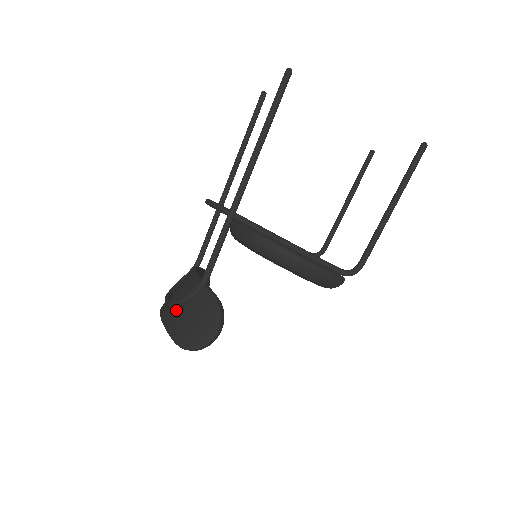
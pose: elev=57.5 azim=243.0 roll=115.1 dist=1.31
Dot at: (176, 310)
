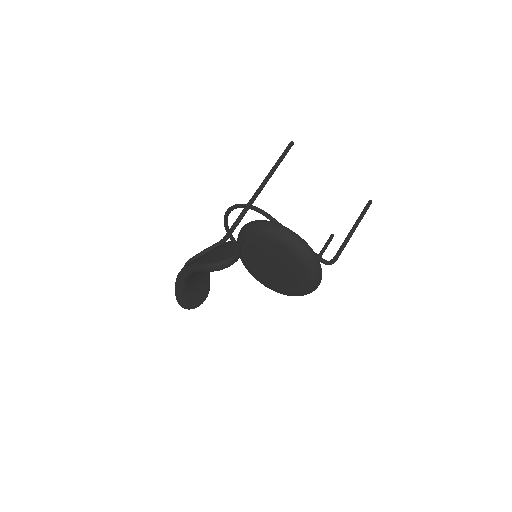
Dot at: (199, 257)
